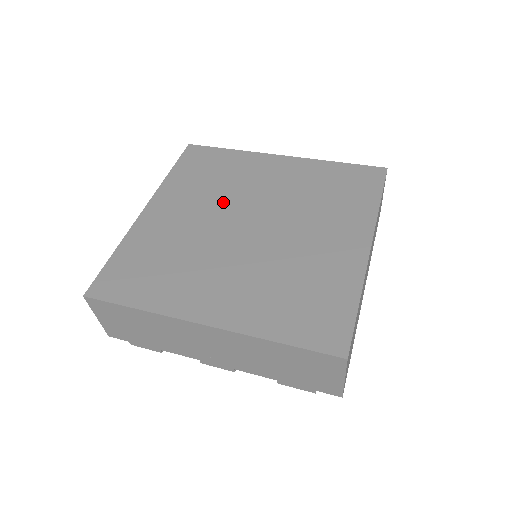
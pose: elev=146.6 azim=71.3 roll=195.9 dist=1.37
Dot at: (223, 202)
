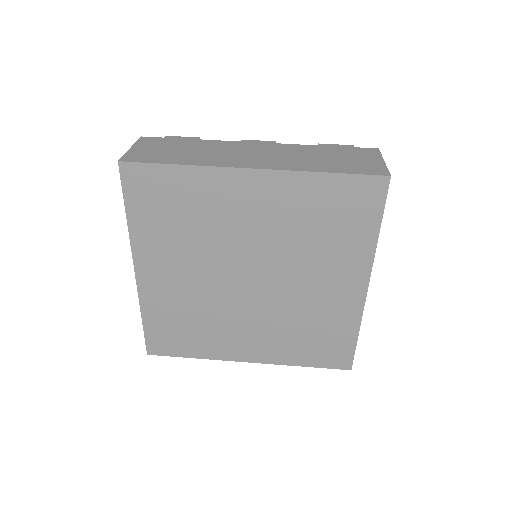
Dot at: (211, 254)
